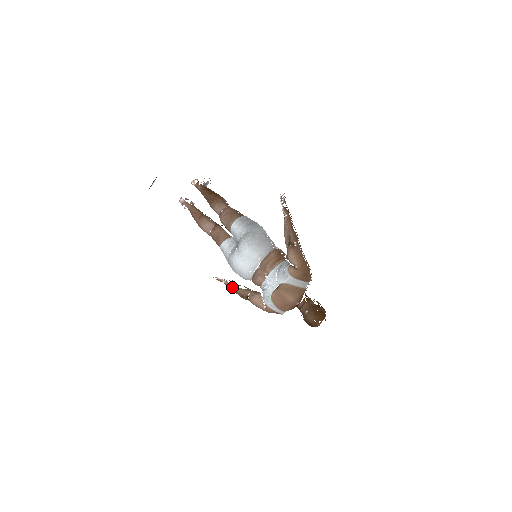
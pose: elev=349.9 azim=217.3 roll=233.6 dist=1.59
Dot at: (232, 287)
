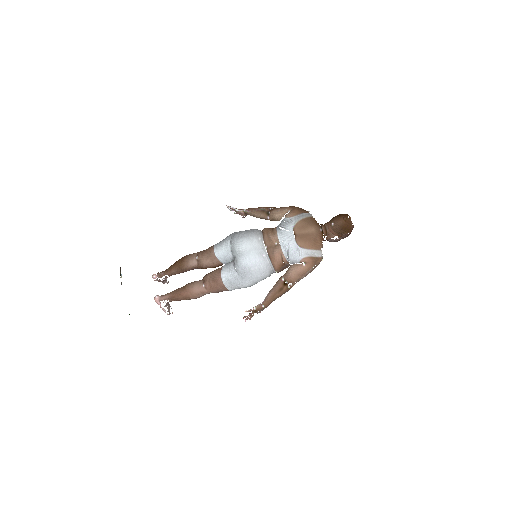
Dot at: (265, 299)
